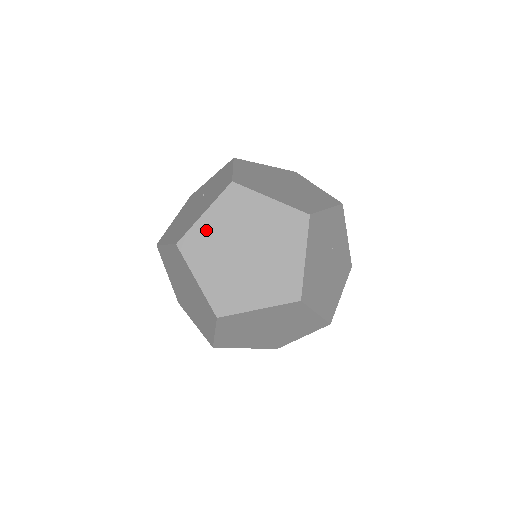
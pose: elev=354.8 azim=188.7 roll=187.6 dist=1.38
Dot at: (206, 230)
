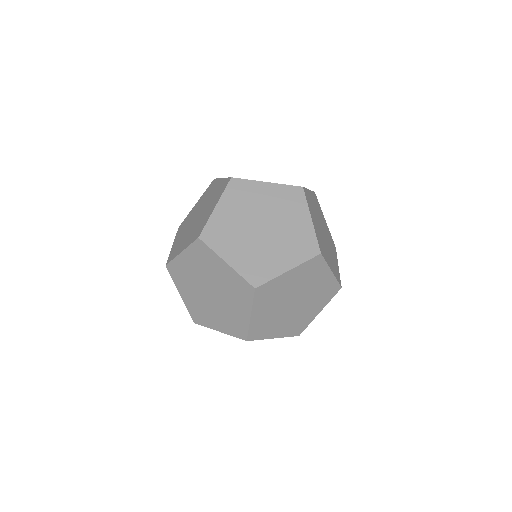
Dot at: (176, 244)
